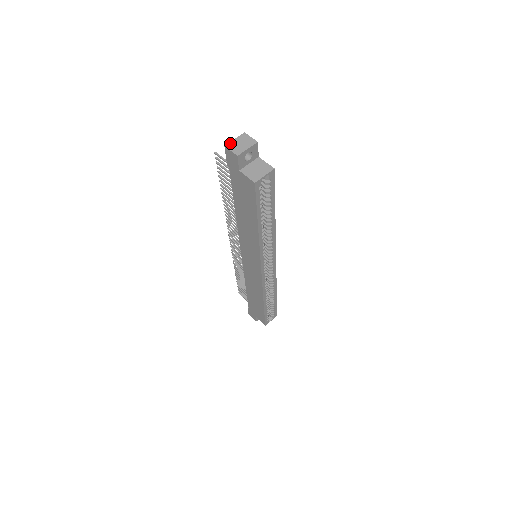
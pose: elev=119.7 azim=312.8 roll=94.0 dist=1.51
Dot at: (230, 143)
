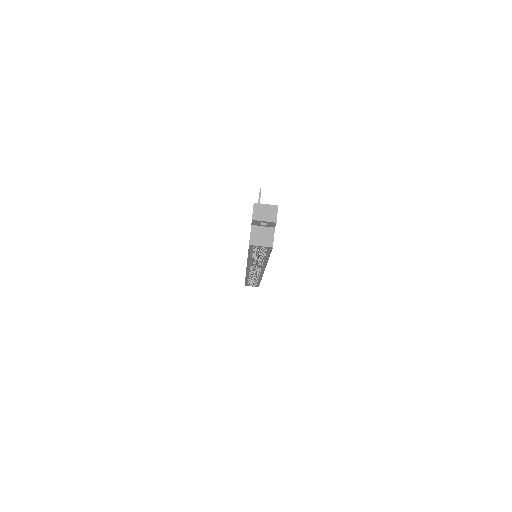
Dot at: (259, 204)
